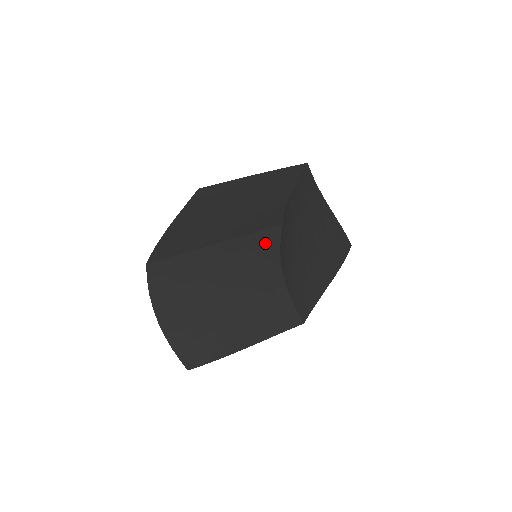
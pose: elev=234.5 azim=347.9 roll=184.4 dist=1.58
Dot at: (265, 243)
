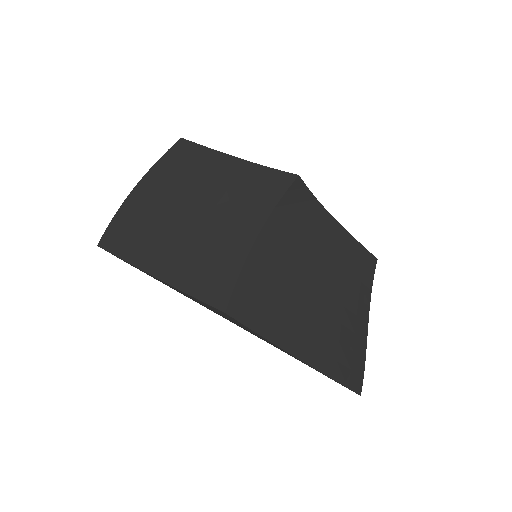
Dot at: (271, 187)
